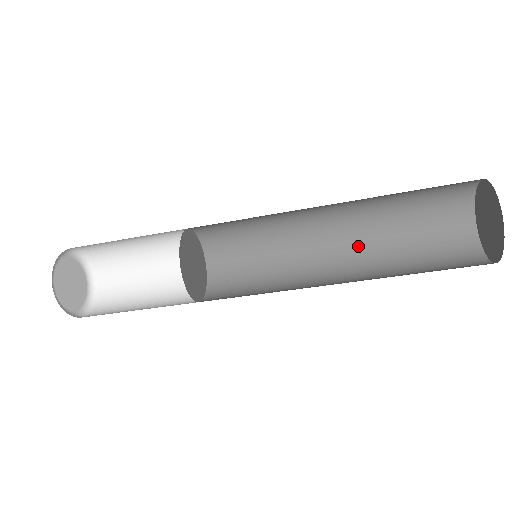
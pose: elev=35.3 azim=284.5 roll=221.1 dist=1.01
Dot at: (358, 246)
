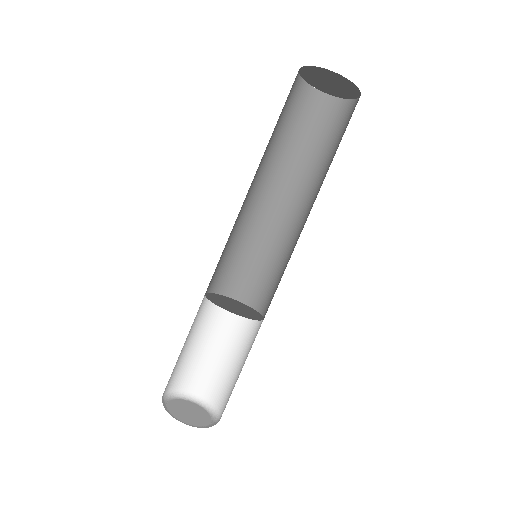
Dot at: occluded
